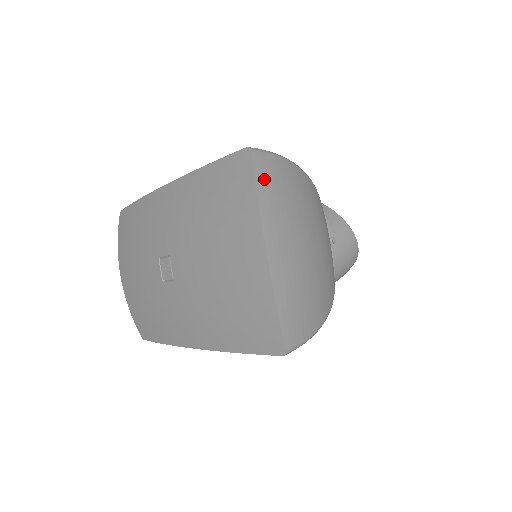
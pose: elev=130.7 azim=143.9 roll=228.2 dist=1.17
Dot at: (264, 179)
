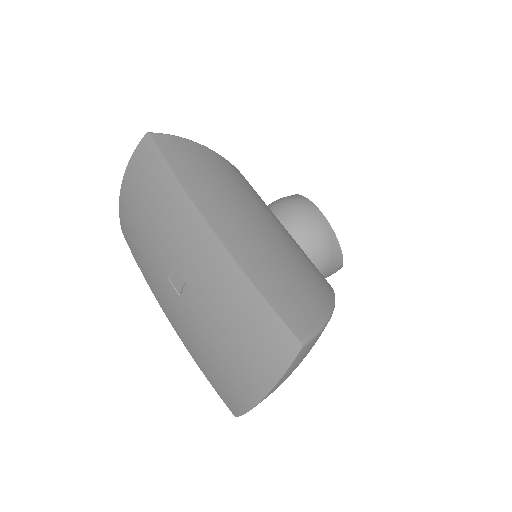
Dot at: (296, 363)
